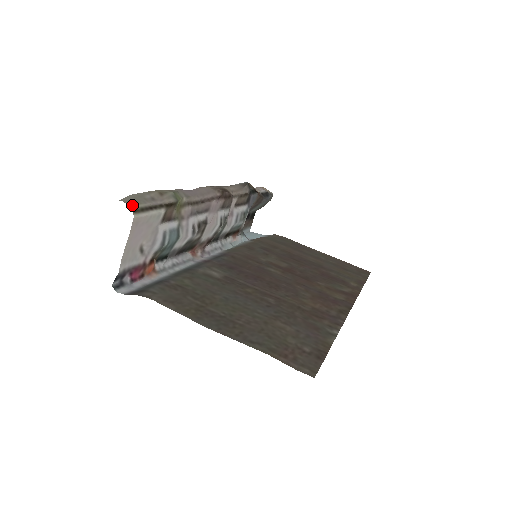
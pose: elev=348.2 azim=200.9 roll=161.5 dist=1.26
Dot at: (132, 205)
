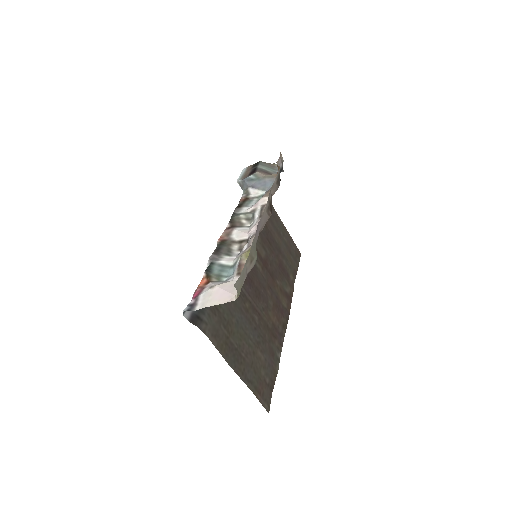
Dot at: (239, 292)
